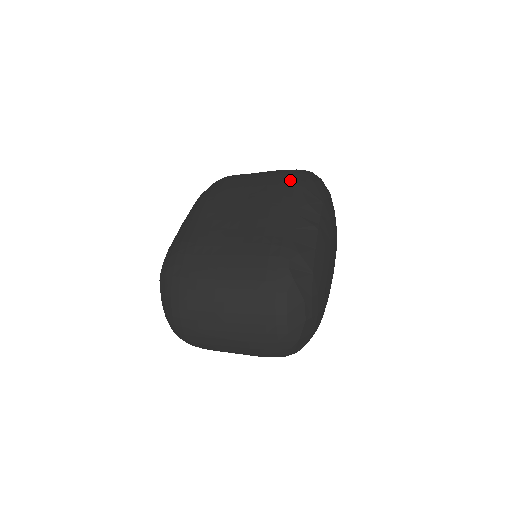
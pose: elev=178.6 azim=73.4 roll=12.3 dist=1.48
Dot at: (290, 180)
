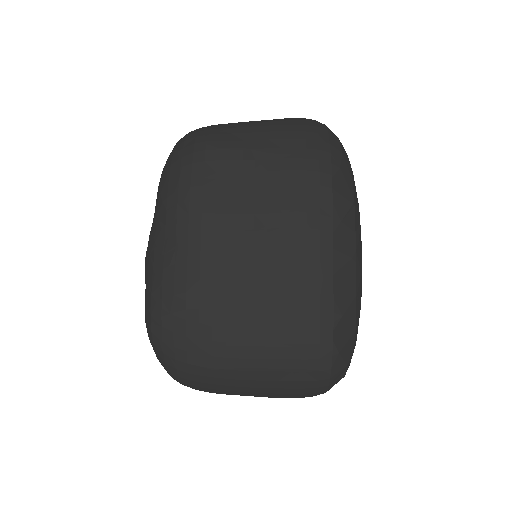
Dot at: (310, 174)
